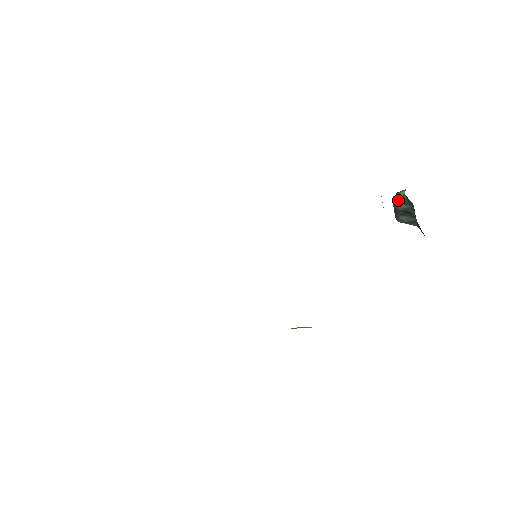
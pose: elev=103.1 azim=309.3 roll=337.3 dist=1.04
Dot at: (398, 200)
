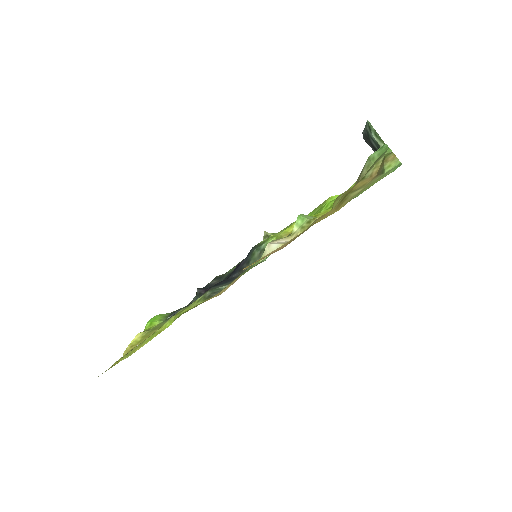
Dot at: (376, 143)
